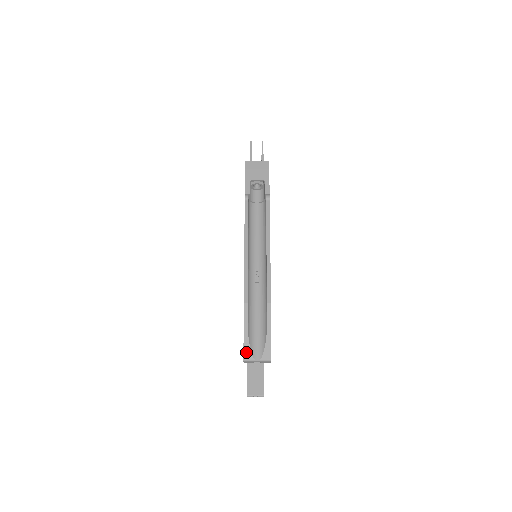
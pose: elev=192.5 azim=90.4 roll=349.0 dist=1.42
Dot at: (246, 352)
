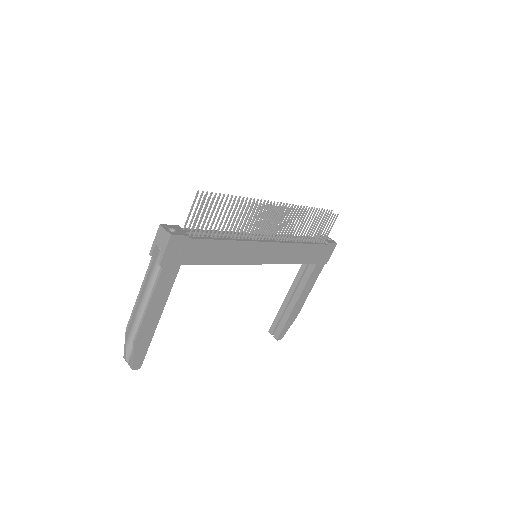
Dot at: (124, 355)
